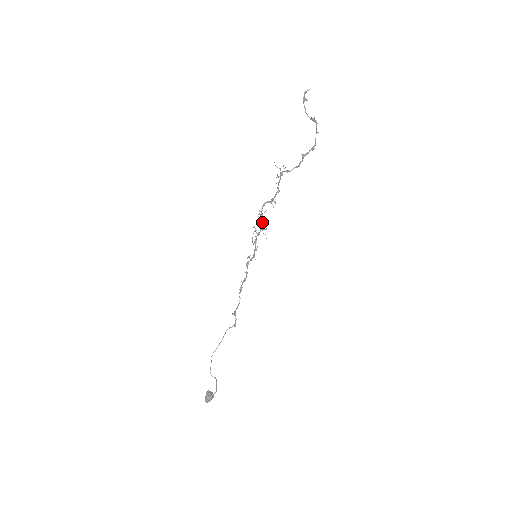
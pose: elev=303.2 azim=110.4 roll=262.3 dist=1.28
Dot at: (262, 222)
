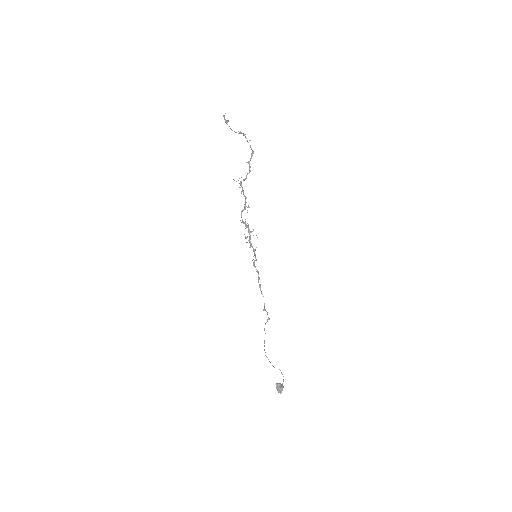
Dot at: (247, 227)
